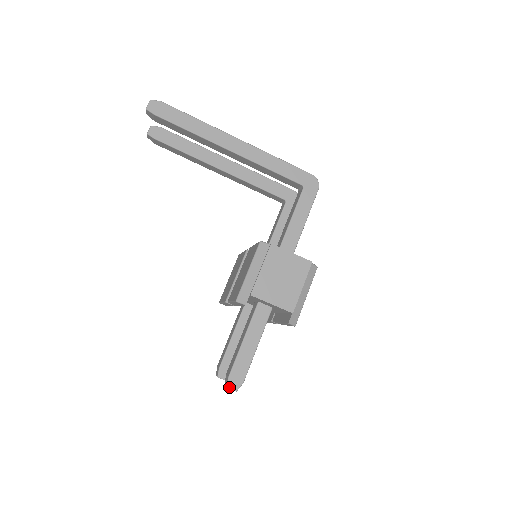
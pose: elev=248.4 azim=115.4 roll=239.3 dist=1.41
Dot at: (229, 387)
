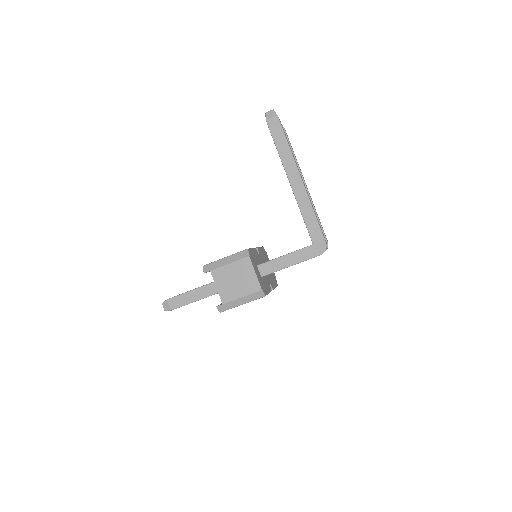
Dot at: (163, 304)
